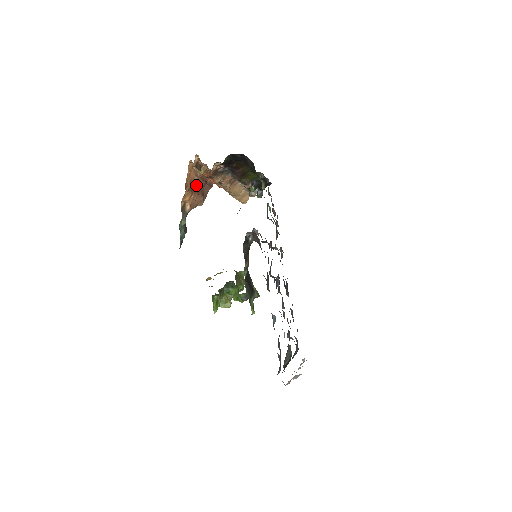
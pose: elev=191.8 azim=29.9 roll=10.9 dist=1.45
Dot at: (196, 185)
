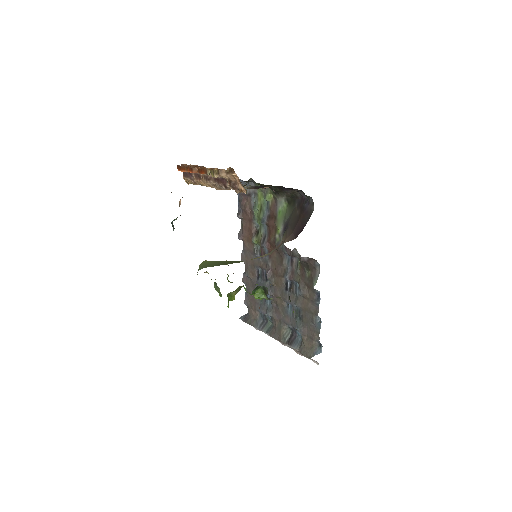
Dot at: occluded
